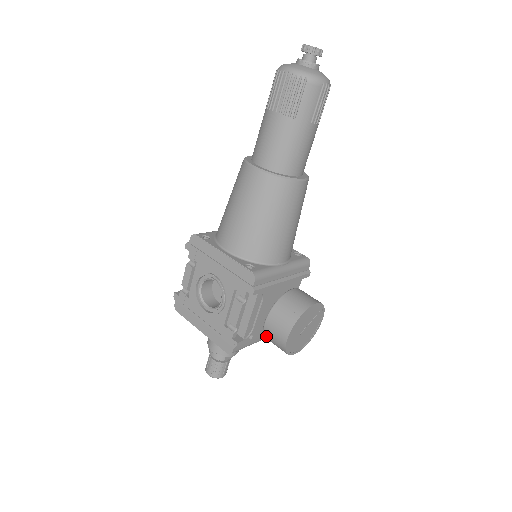
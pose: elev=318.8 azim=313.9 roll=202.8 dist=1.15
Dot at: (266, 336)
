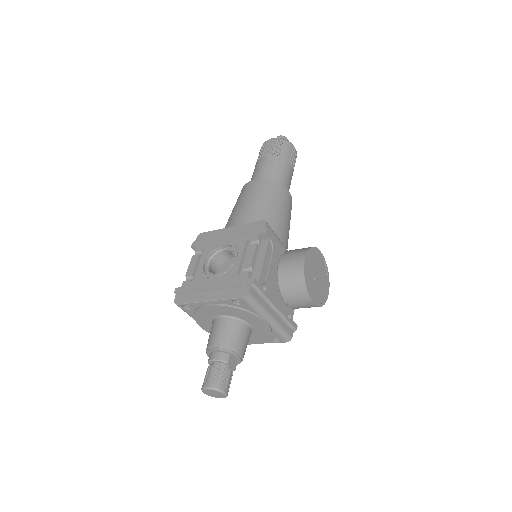
Dot at: (281, 280)
